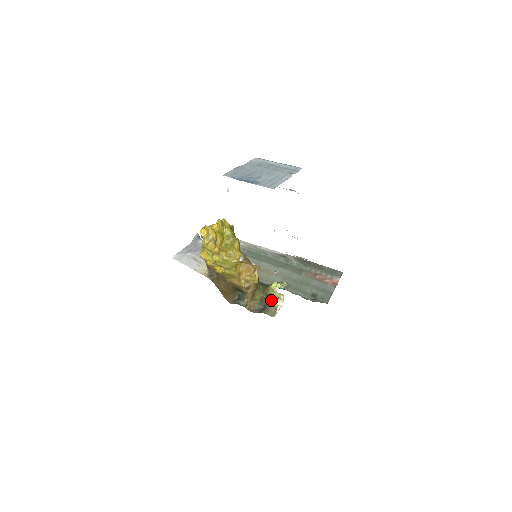
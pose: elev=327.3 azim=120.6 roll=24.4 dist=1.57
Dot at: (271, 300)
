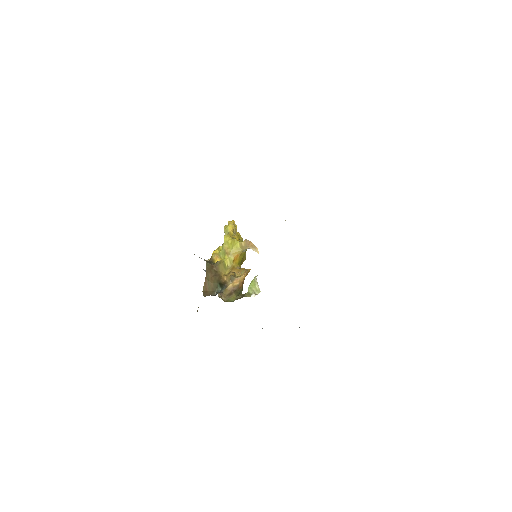
Dot at: (245, 296)
